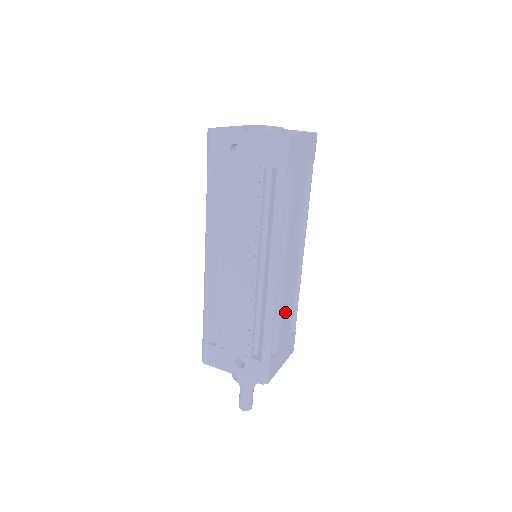
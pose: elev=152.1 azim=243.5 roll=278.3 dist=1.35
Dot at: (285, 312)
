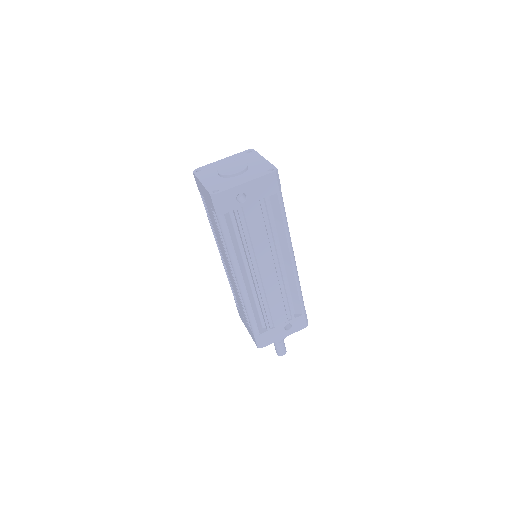
Dot at: occluded
